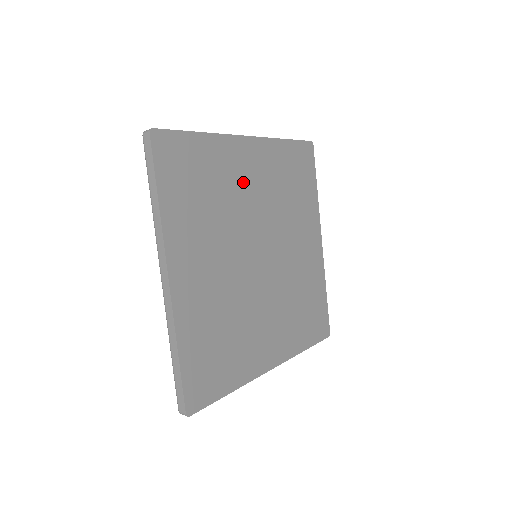
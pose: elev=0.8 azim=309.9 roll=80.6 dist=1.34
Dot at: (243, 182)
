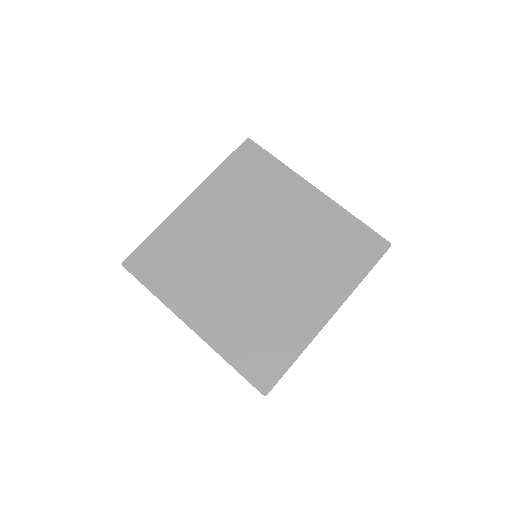
Dot at: (286, 205)
